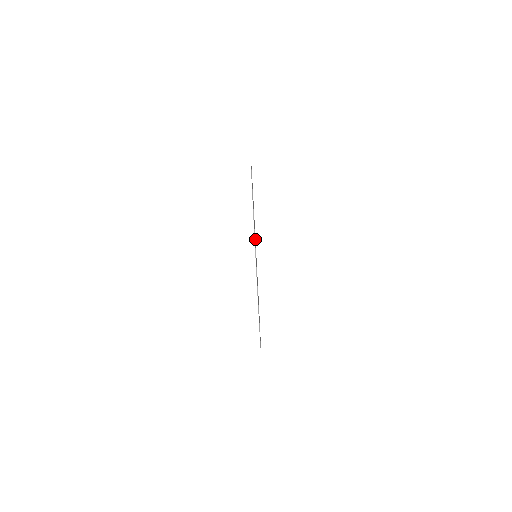
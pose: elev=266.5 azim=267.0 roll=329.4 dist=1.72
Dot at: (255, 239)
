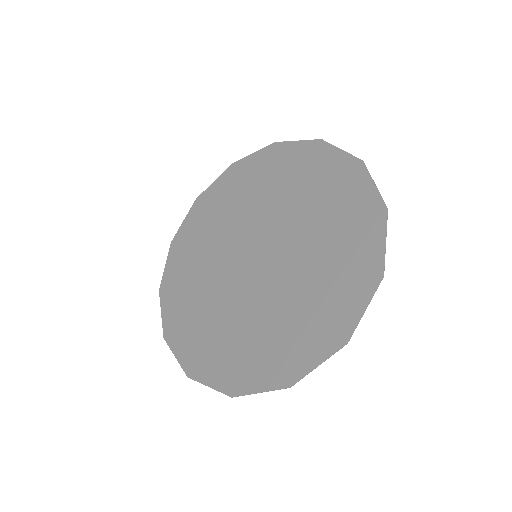
Dot at: (328, 184)
